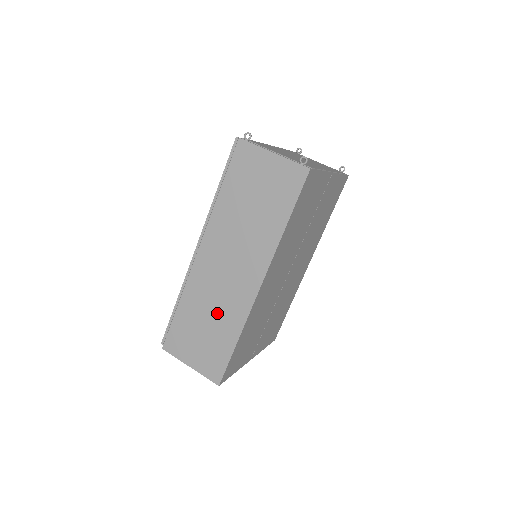
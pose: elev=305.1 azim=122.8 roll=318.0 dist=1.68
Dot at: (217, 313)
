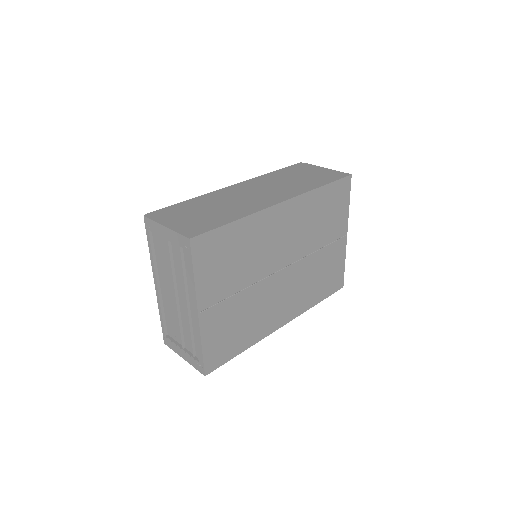
Dot at: (228, 207)
